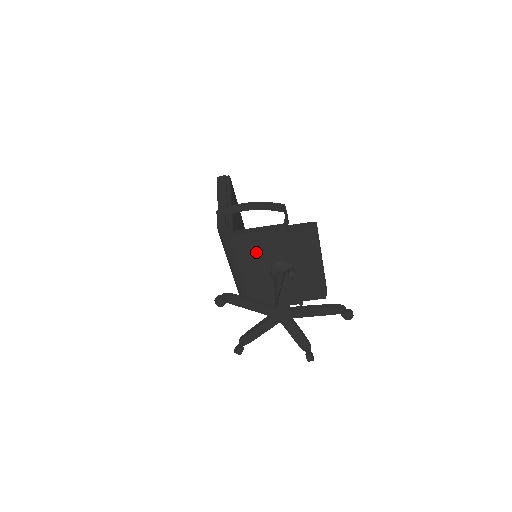
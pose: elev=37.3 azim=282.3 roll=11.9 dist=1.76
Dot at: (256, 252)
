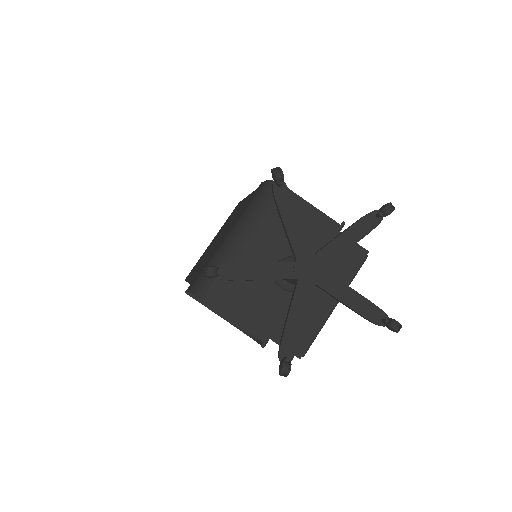
Dot at: occluded
